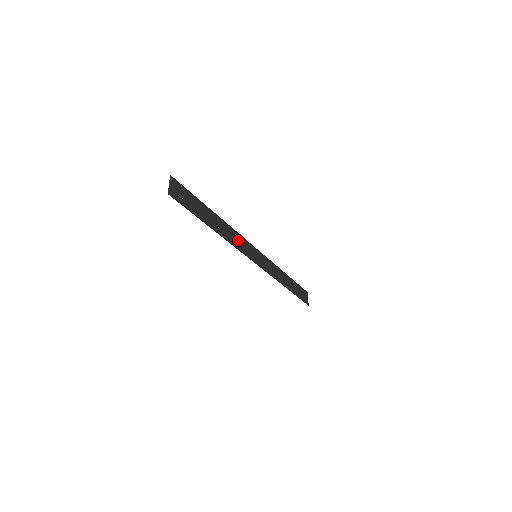
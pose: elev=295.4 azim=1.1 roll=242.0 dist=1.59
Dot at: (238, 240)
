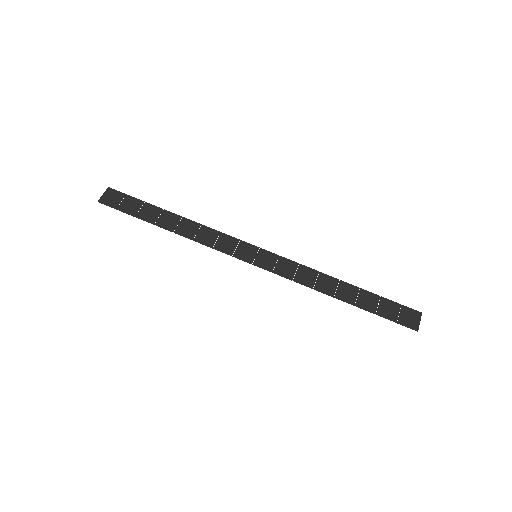
Dot at: (217, 239)
